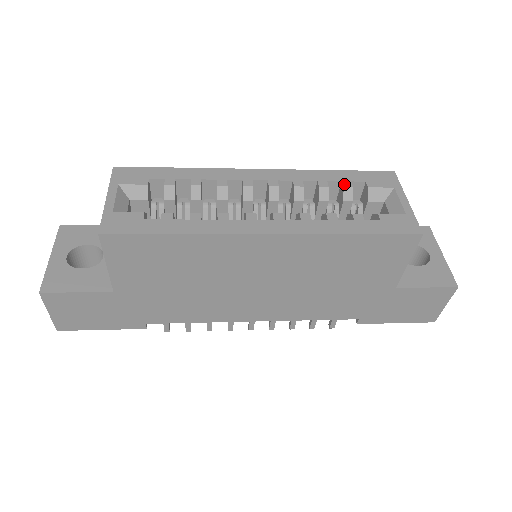
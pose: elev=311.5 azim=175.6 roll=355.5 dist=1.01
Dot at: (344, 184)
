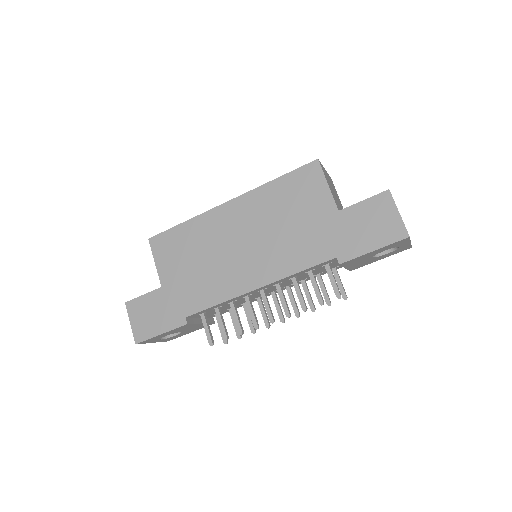
Dot at: occluded
